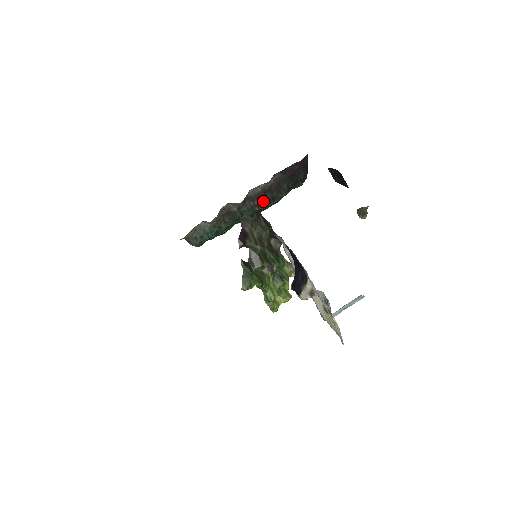
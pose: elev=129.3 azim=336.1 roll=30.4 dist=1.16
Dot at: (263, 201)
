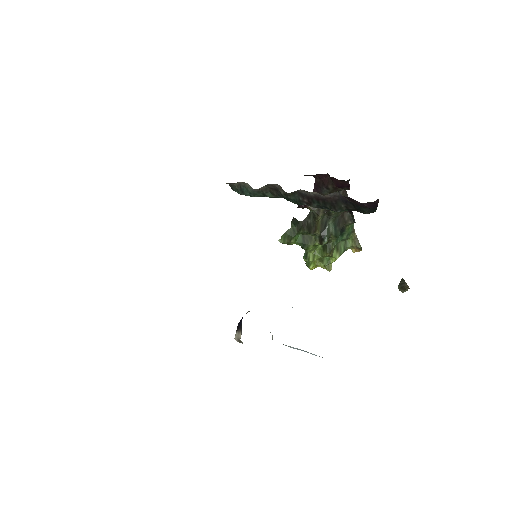
Dot at: (314, 203)
